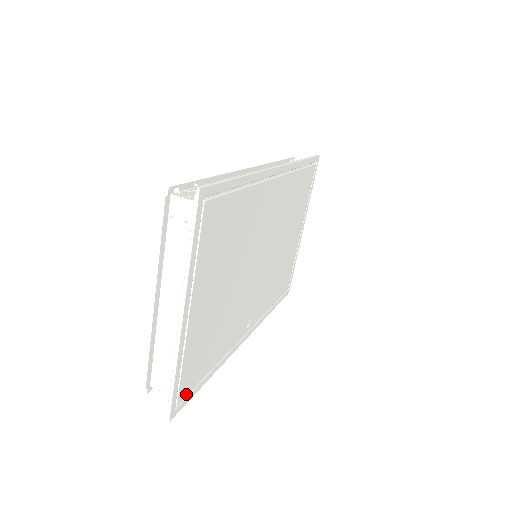
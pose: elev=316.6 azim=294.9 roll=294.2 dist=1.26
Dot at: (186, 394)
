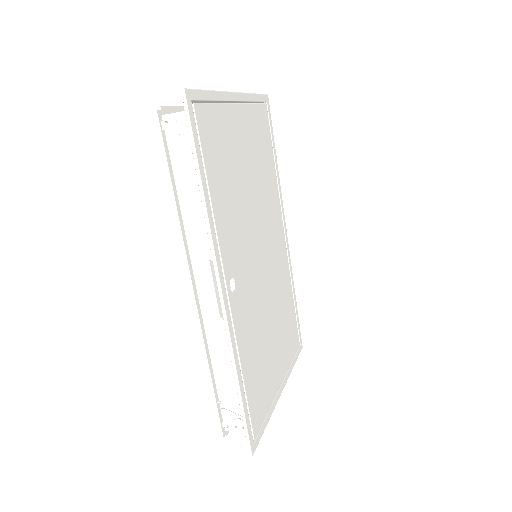
Dot at: (198, 125)
